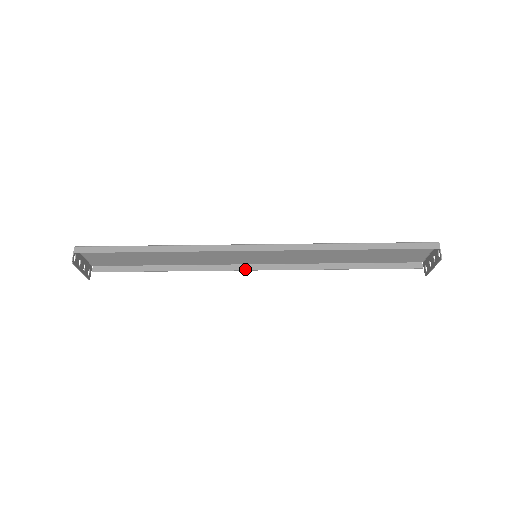
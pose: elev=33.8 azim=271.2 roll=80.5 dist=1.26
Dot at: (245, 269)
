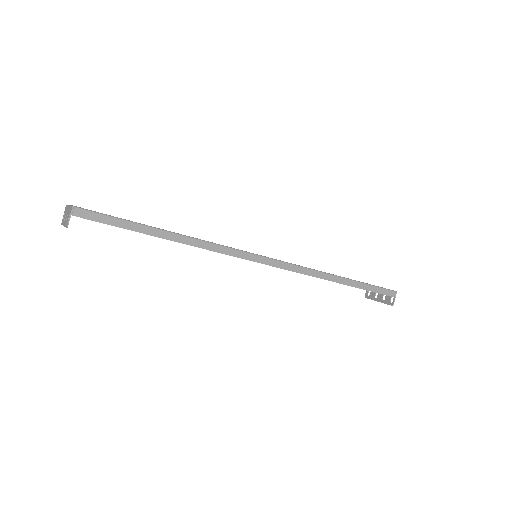
Dot at: occluded
